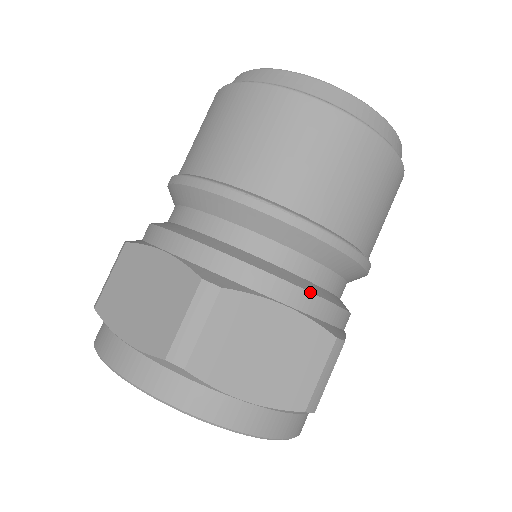
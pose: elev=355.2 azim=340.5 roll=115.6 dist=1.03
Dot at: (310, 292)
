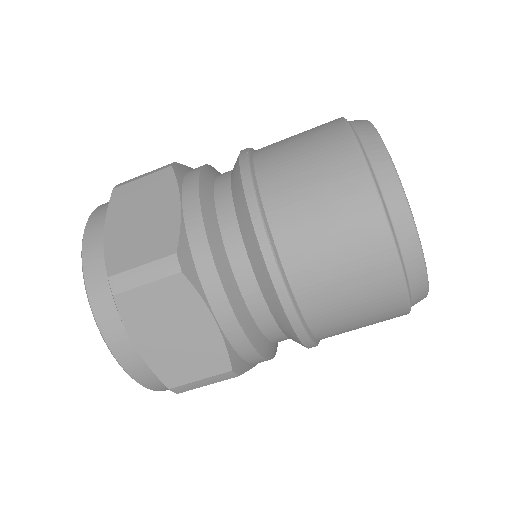
Dot at: (202, 211)
